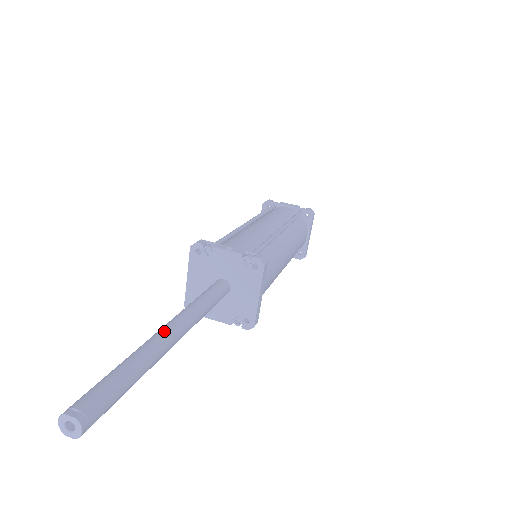
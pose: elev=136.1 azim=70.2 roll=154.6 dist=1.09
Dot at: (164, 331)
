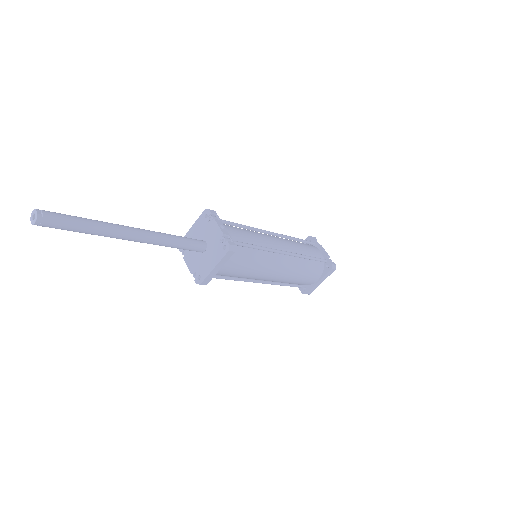
Dot at: (129, 228)
